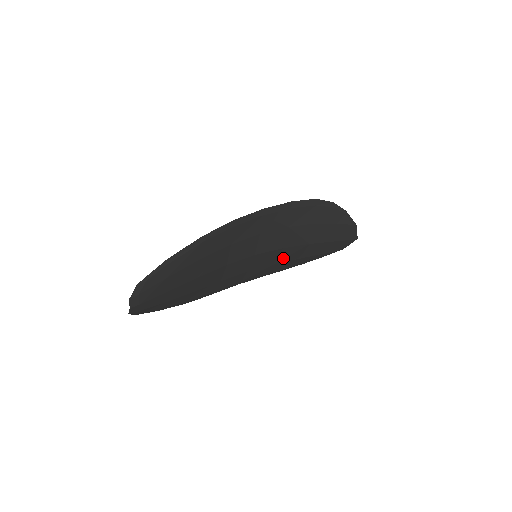
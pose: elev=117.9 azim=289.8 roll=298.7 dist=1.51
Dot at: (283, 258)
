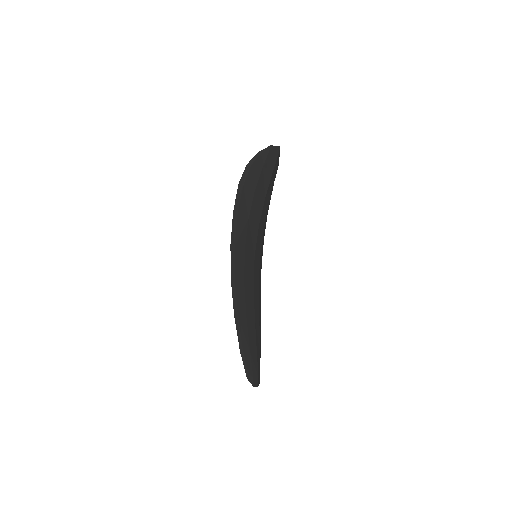
Dot at: (263, 225)
